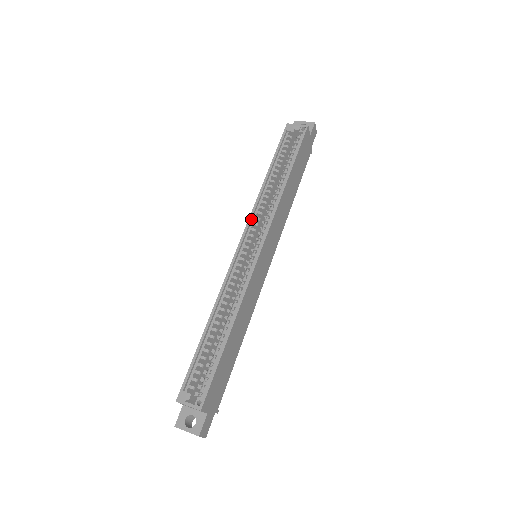
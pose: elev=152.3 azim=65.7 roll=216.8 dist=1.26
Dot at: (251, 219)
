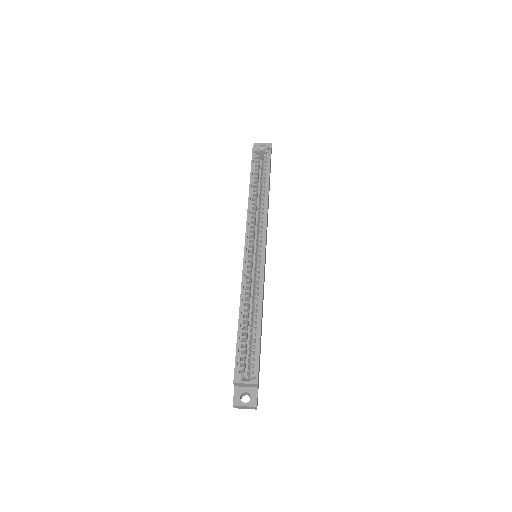
Dot at: (248, 226)
